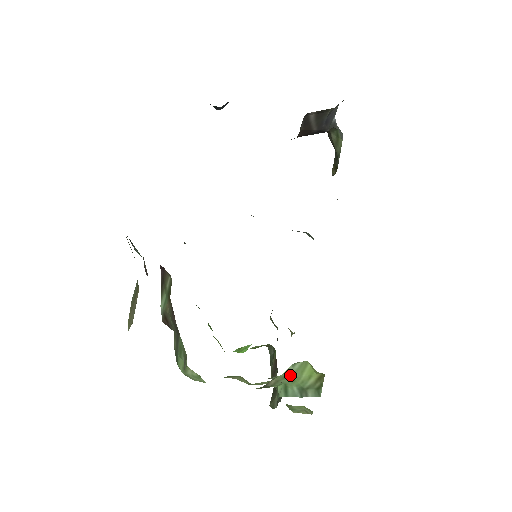
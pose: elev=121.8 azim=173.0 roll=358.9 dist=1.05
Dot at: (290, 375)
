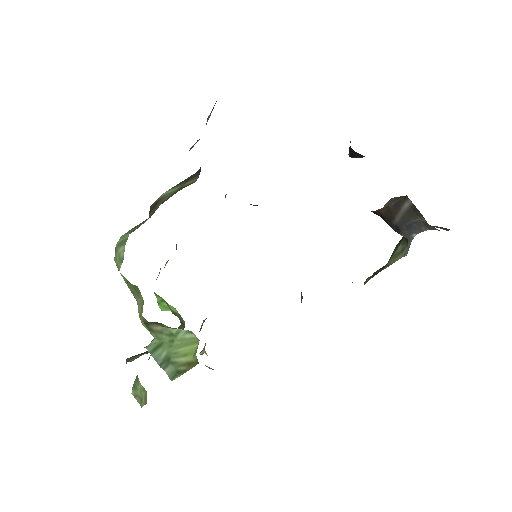
Dot at: (175, 337)
